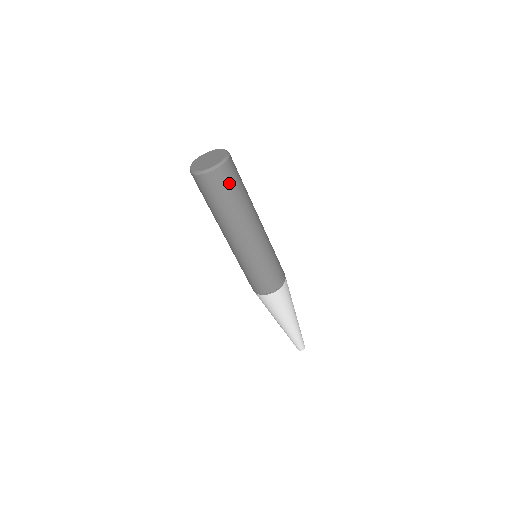
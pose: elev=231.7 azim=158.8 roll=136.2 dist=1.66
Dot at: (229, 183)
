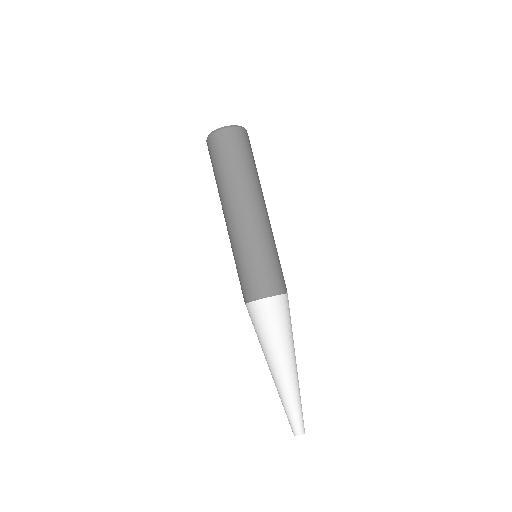
Dot at: (250, 148)
